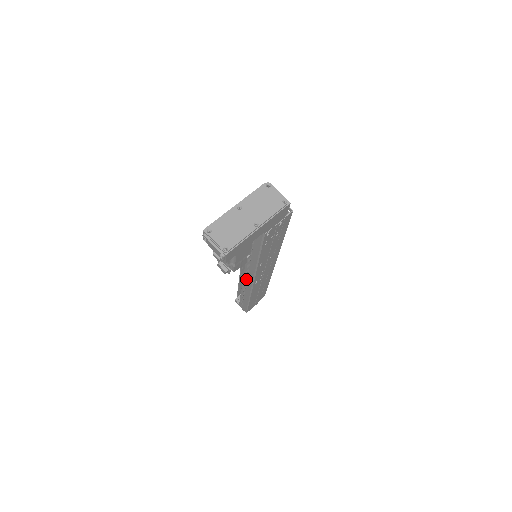
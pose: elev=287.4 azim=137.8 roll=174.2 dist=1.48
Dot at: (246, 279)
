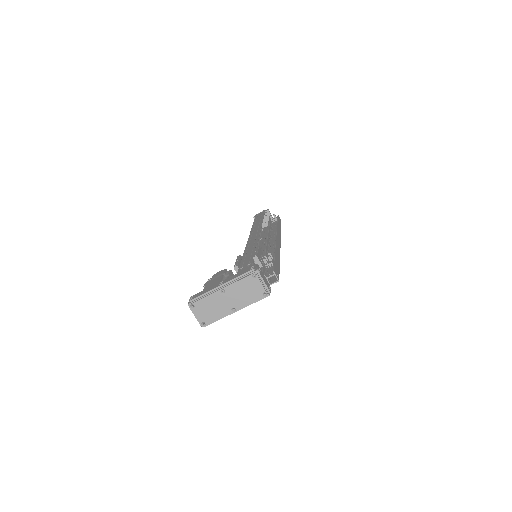
Dot at: occluded
